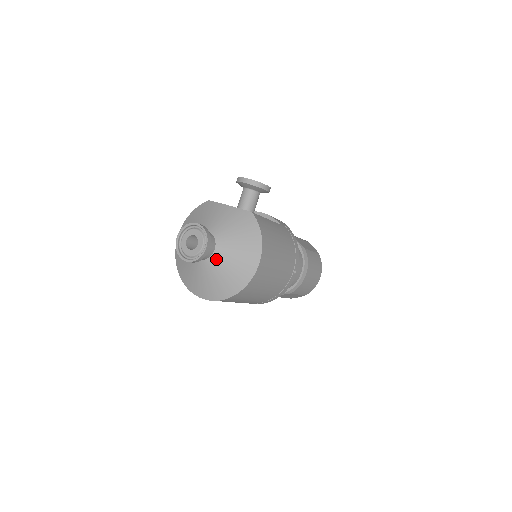
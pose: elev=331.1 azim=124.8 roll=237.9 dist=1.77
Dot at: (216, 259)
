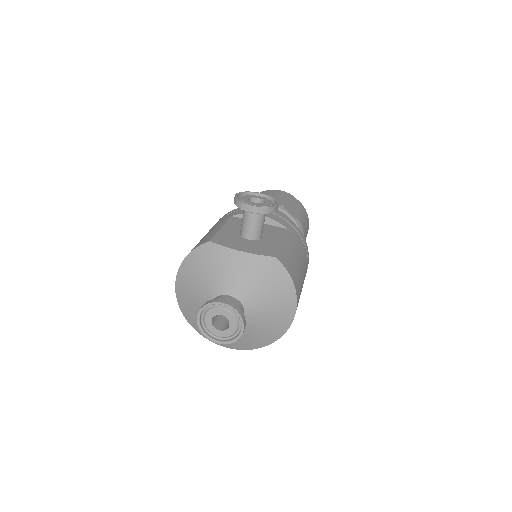
Dot at: (247, 323)
